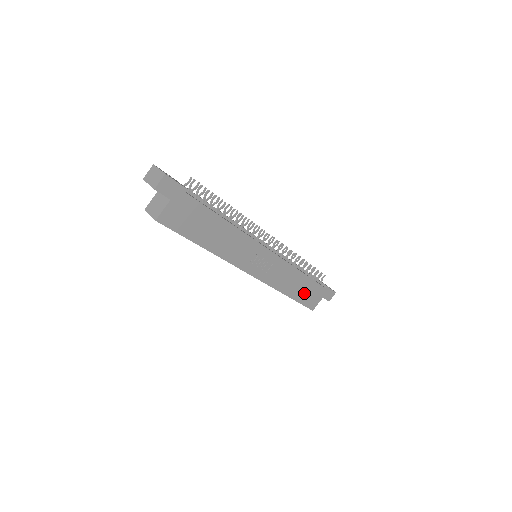
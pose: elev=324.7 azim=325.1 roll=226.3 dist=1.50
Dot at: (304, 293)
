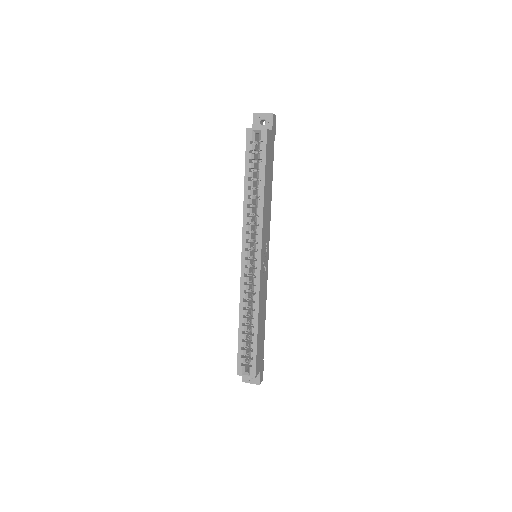
Dot at: (260, 341)
